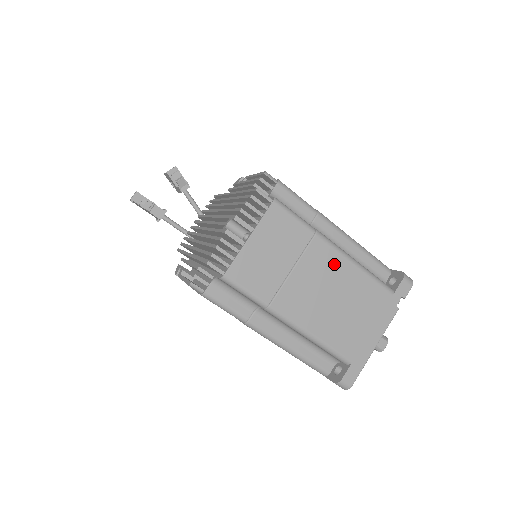
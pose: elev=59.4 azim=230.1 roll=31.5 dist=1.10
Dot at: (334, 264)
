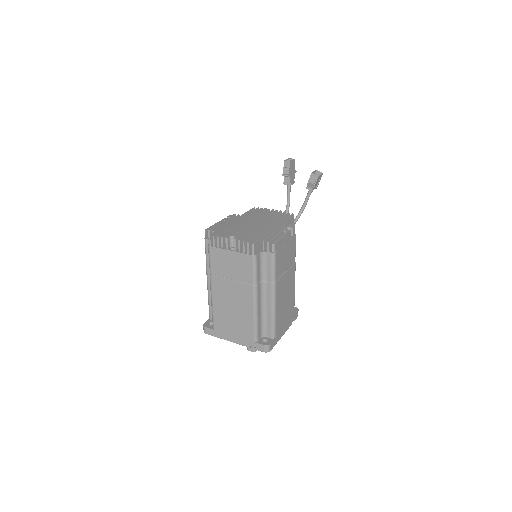
Dot at: (247, 302)
